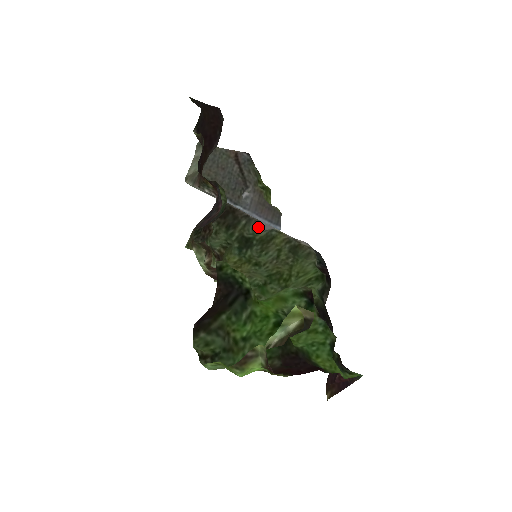
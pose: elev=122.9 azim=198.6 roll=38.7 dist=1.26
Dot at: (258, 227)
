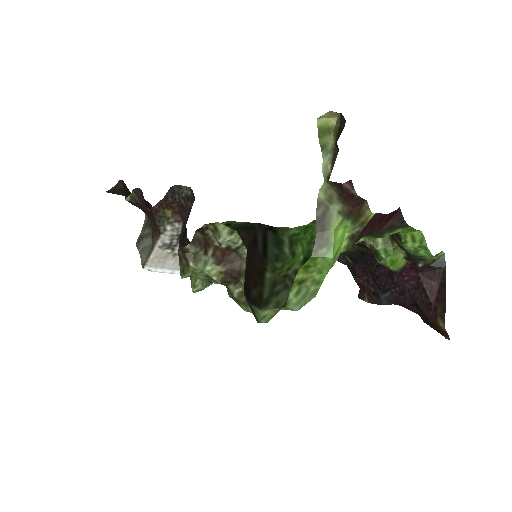
Dot at: occluded
